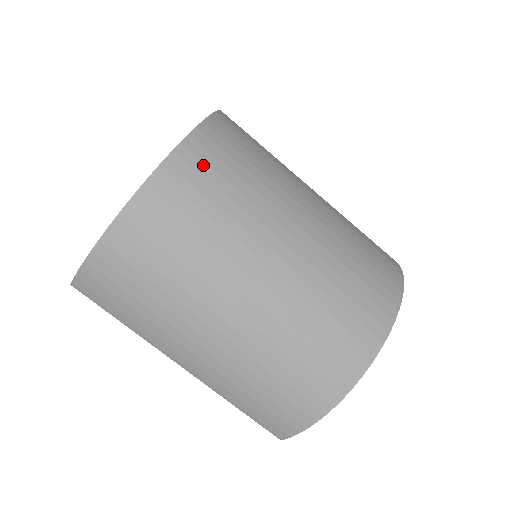
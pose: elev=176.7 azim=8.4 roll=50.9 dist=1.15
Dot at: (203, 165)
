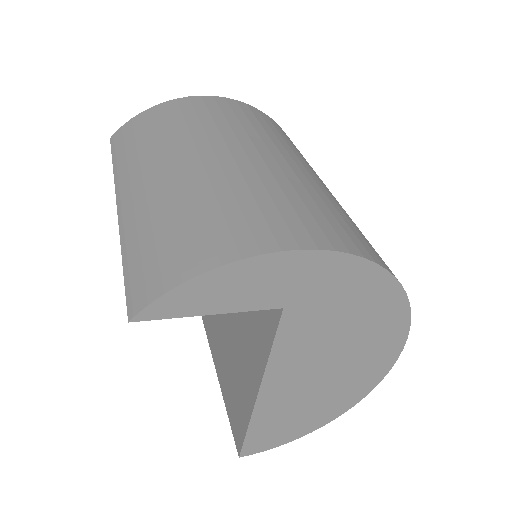
Dot at: (270, 122)
